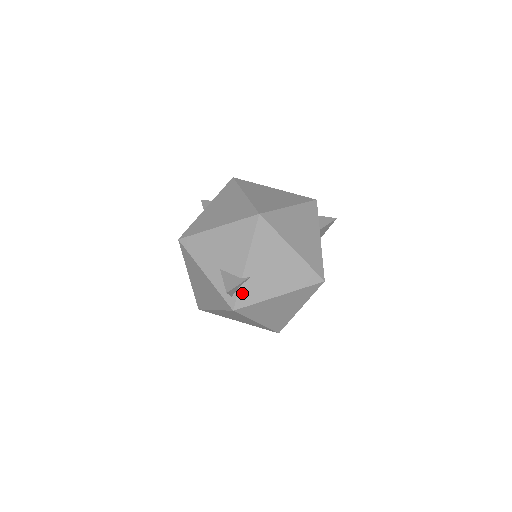
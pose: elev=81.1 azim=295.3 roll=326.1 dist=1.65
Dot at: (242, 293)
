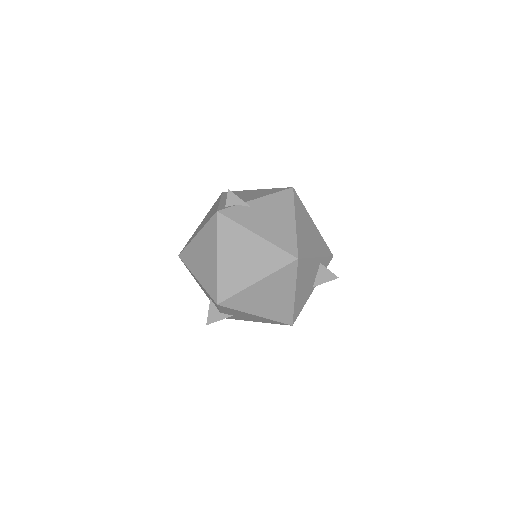
Dot at: (235, 209)
